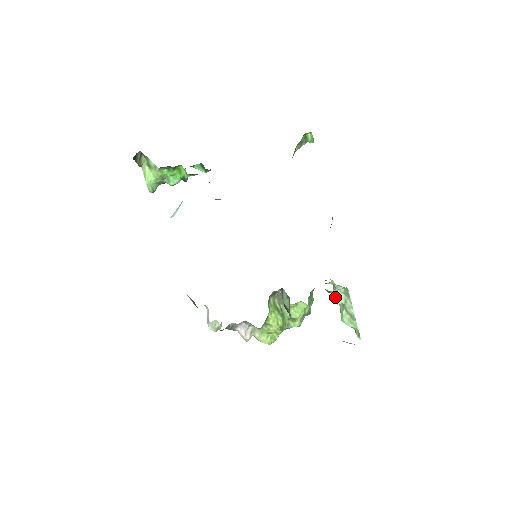
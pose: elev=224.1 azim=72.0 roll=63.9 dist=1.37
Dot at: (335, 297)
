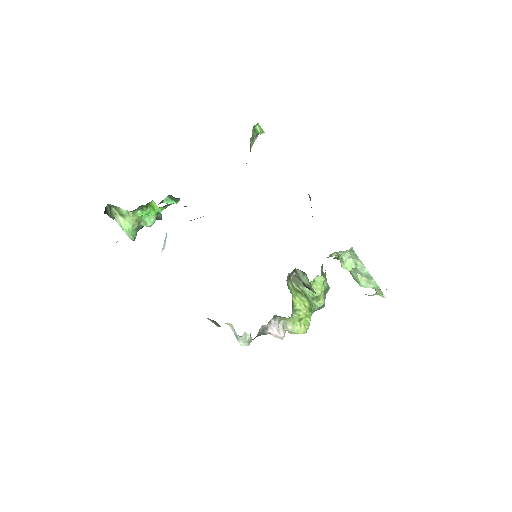
Dot at: (344, 265)
